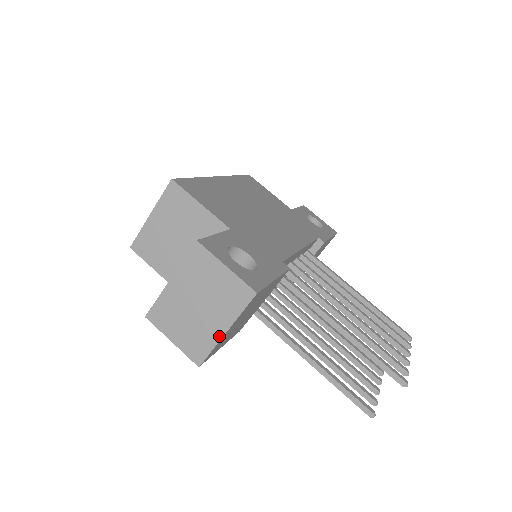
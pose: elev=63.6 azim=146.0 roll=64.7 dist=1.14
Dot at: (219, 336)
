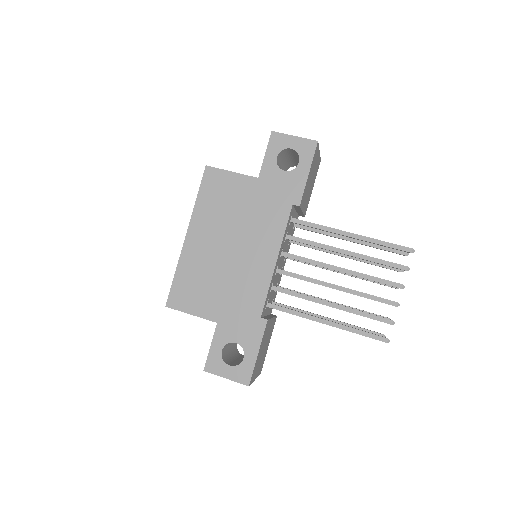
Dot at: occluded
